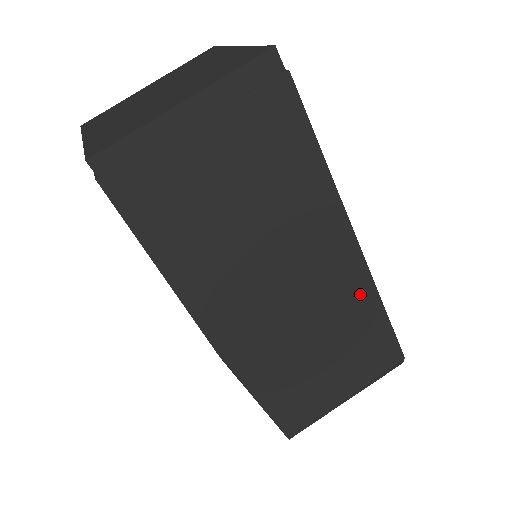
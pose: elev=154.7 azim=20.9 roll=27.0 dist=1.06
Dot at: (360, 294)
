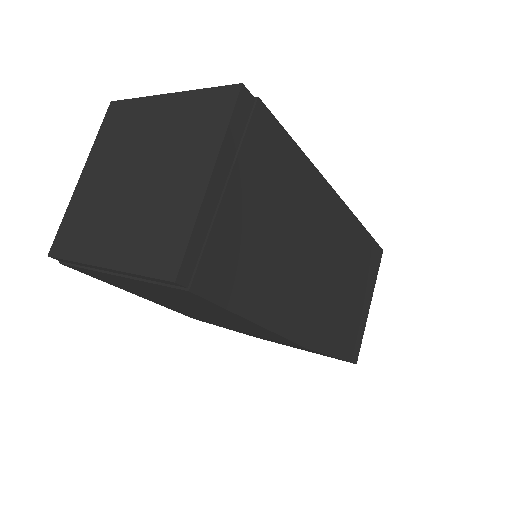
Dot at: (351, 229)
